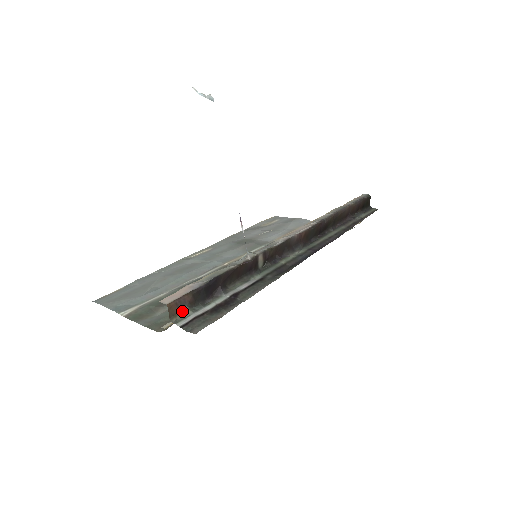
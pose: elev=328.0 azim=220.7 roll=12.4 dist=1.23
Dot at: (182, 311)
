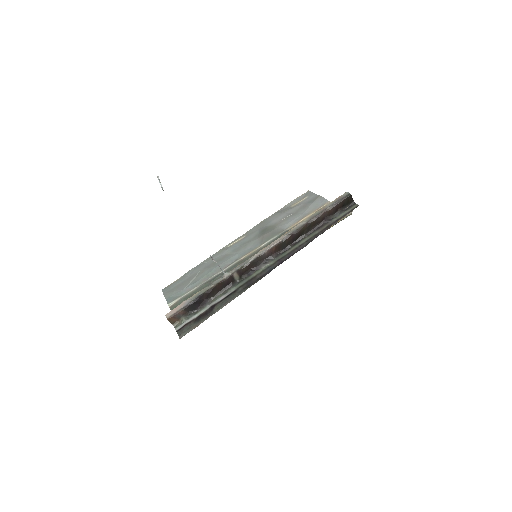
Dot at: (180, 319)
